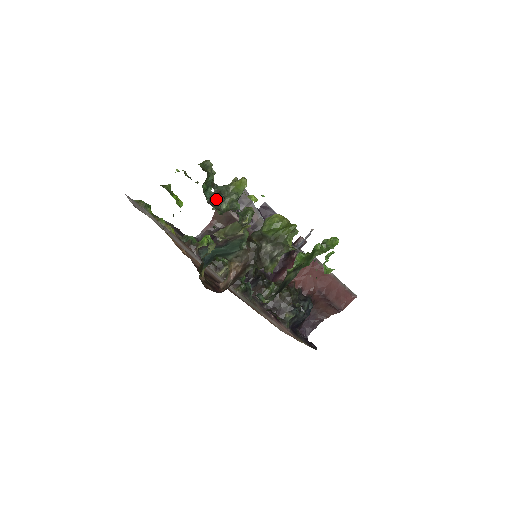
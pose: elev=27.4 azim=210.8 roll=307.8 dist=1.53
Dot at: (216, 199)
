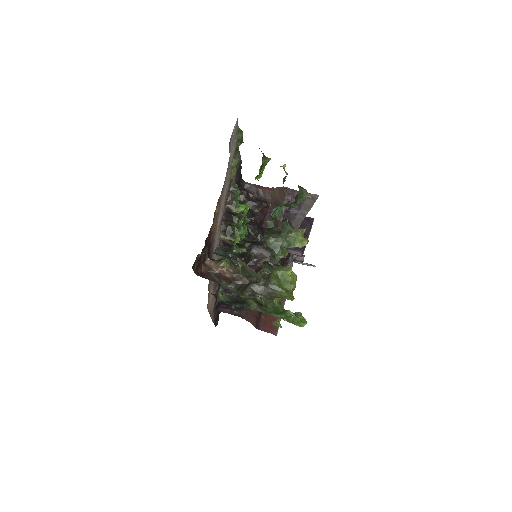
Dot at: (273, 232)
